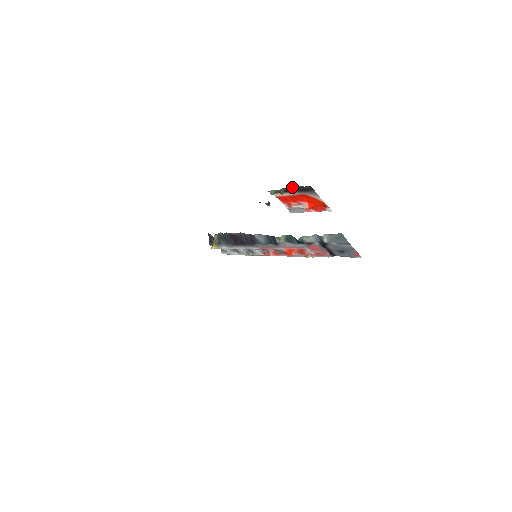
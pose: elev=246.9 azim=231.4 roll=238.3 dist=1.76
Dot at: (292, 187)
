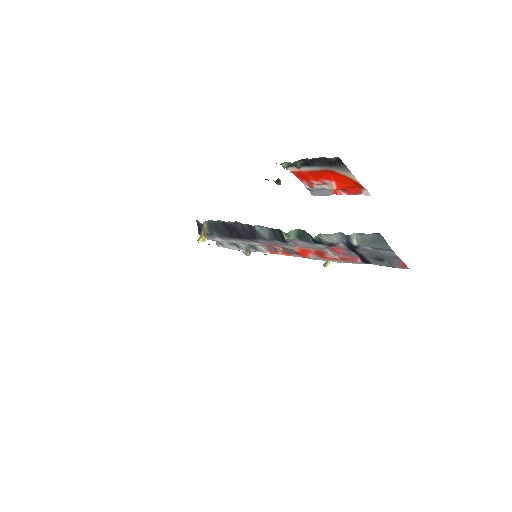
Dot at: (312, 158)
